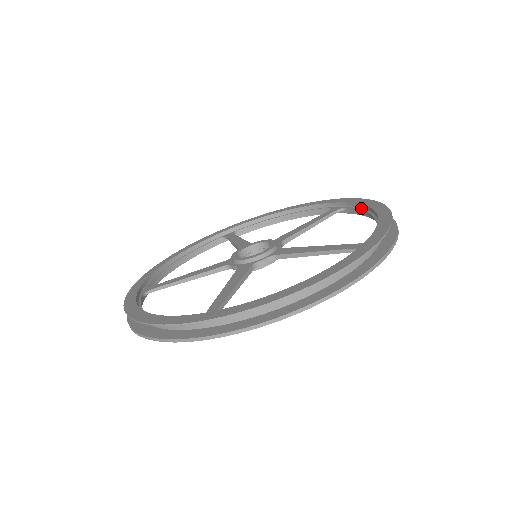
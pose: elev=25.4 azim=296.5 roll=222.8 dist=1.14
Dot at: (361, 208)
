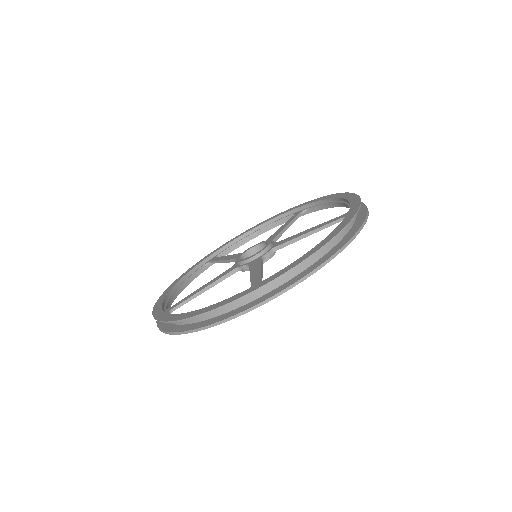
Dot at: (322, 203)
